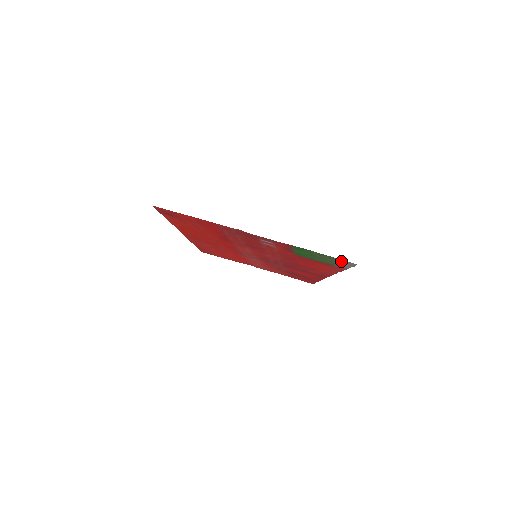
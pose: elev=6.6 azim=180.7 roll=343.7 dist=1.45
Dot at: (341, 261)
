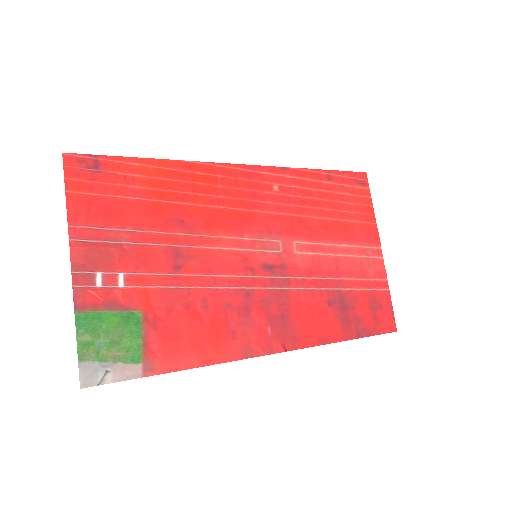
Dot at: (94, 369)
